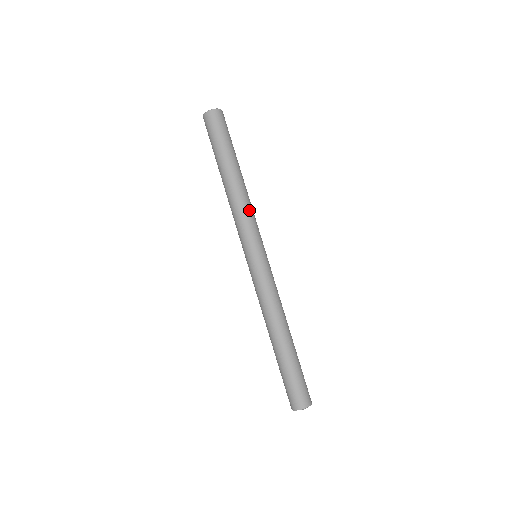
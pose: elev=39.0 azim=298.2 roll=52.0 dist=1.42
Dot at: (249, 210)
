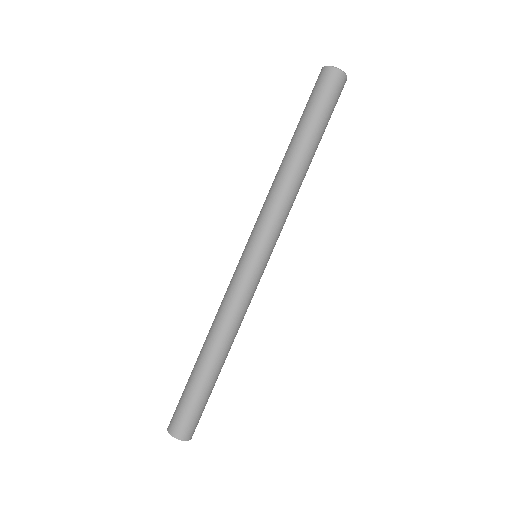
Dot at: (291, 207)
